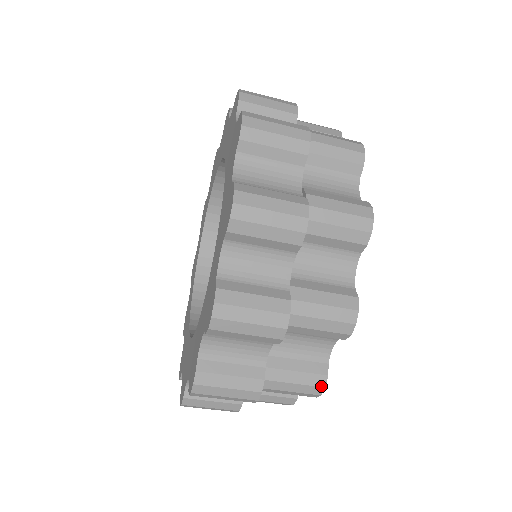
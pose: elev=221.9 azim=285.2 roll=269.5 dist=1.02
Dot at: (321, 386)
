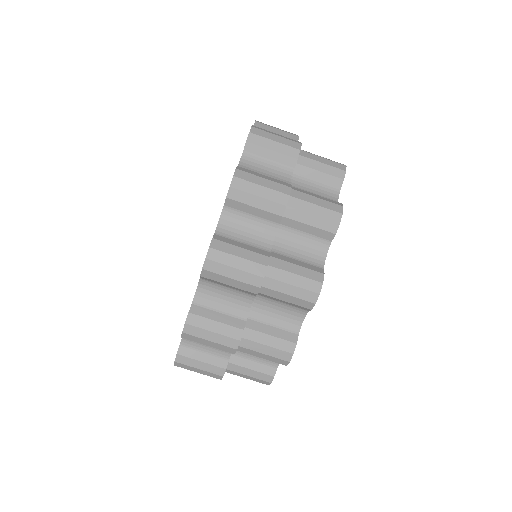
Dot at: (319, 281)
